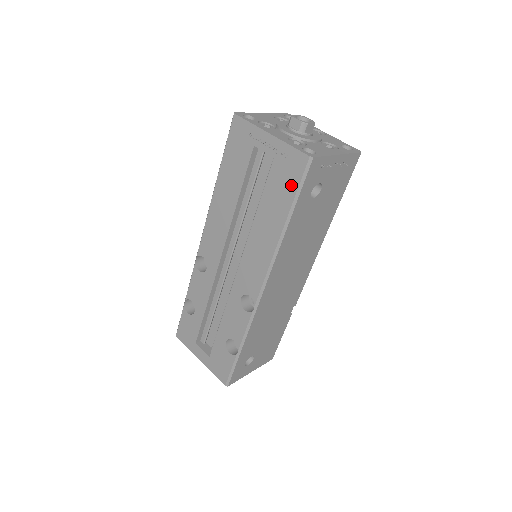
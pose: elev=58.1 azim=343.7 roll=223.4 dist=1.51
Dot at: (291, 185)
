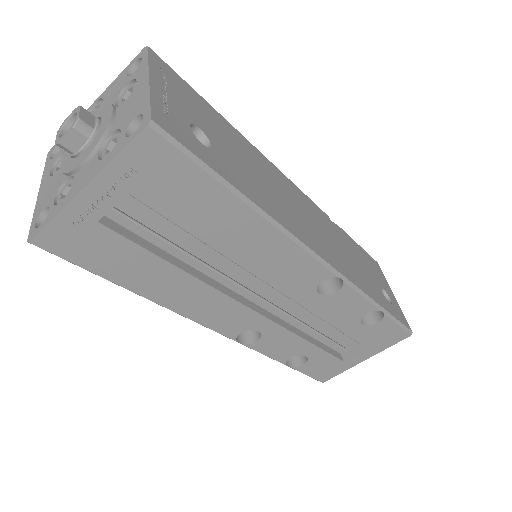
Dot at: (186, 175)
